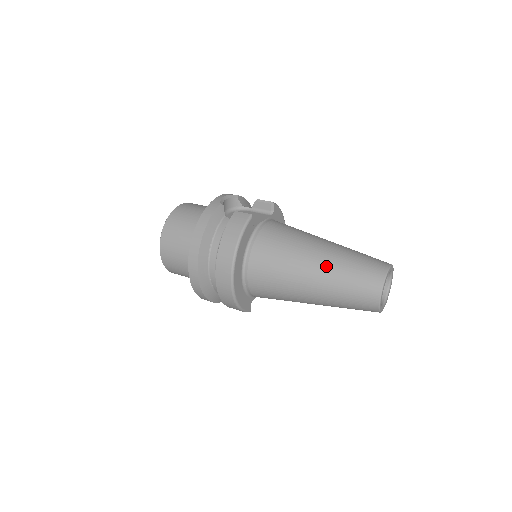
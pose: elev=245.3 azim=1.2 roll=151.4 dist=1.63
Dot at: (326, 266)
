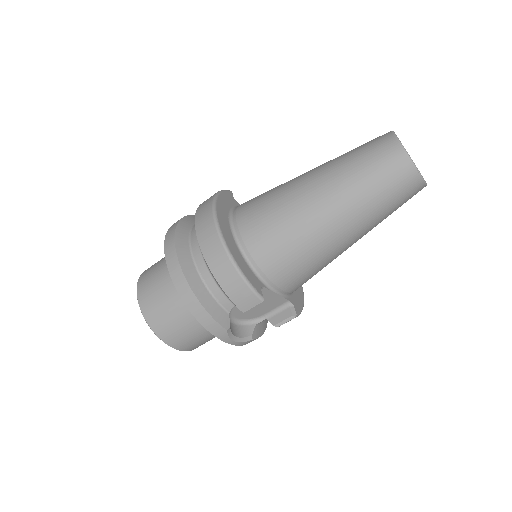
Dot at: (322, 165)
